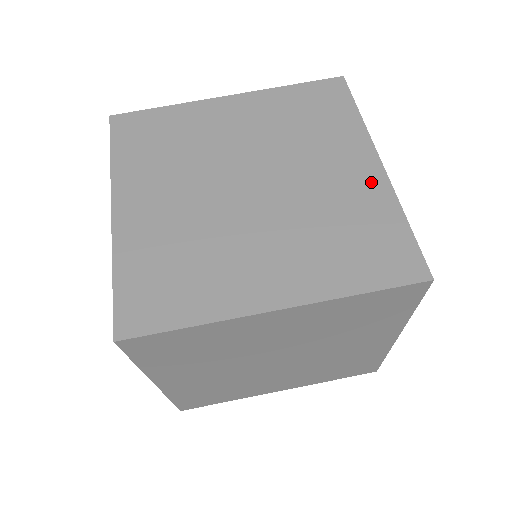
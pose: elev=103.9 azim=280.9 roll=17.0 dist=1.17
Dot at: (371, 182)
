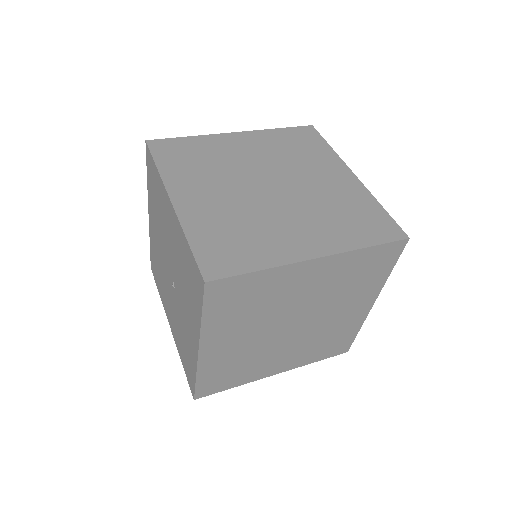
Dot at: (352, 185)
